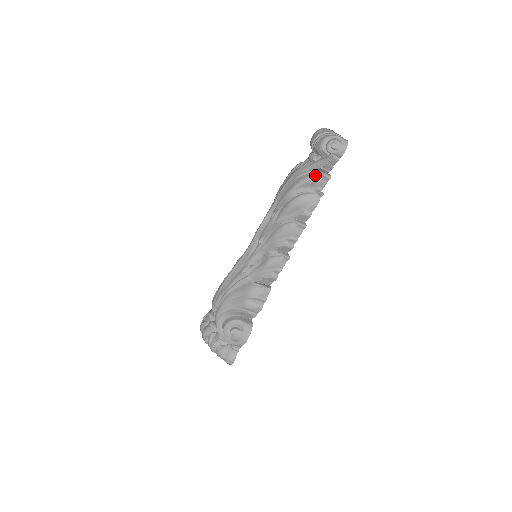
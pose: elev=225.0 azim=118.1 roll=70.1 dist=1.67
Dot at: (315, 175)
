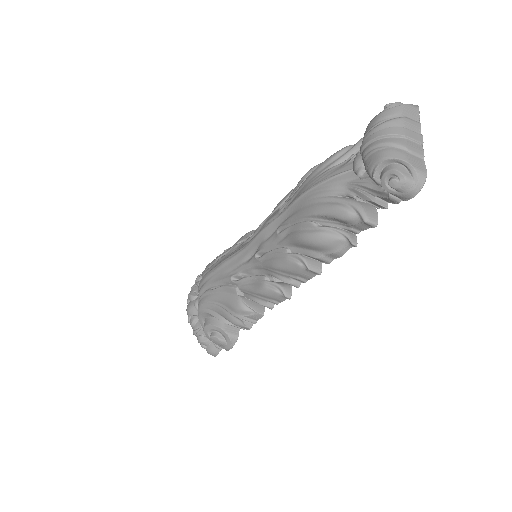
Dot at: (350, 212)
